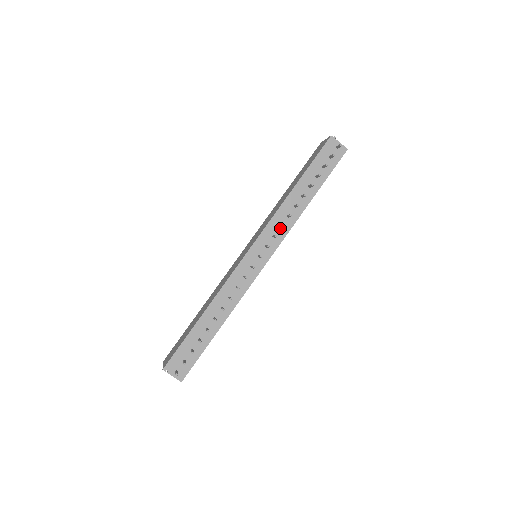
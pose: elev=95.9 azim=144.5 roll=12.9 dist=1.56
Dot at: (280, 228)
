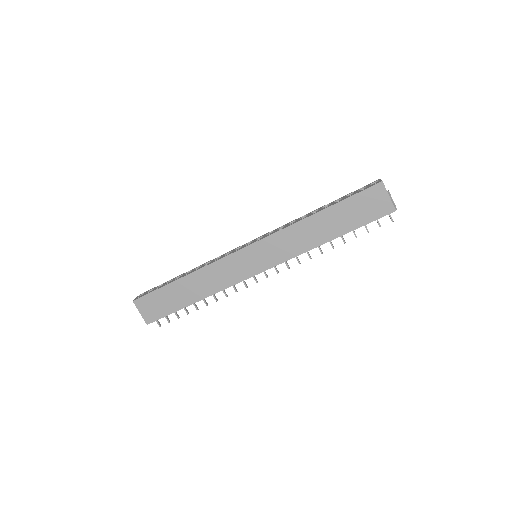
Dot at: occluded
